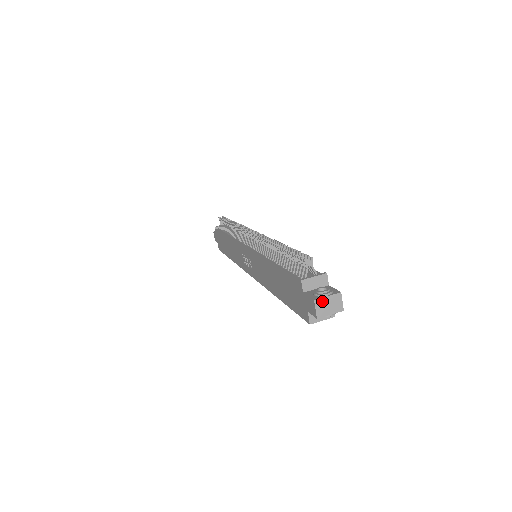
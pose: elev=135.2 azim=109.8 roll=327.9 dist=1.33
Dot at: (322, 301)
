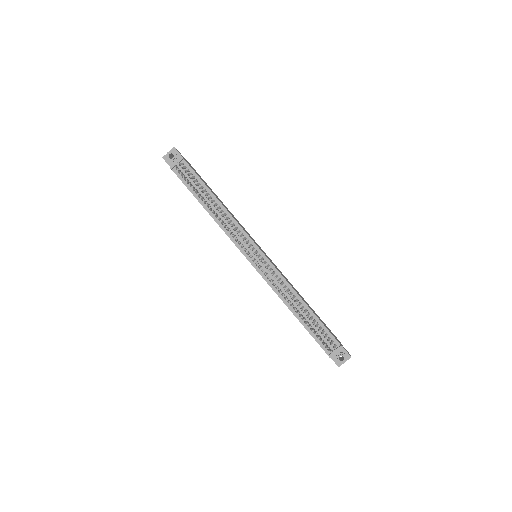
Dot at: occluded
